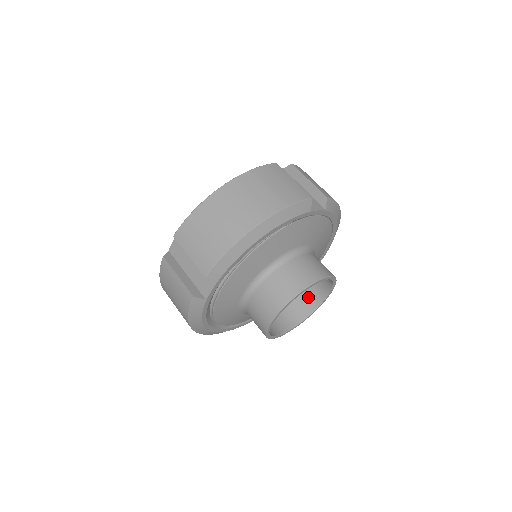
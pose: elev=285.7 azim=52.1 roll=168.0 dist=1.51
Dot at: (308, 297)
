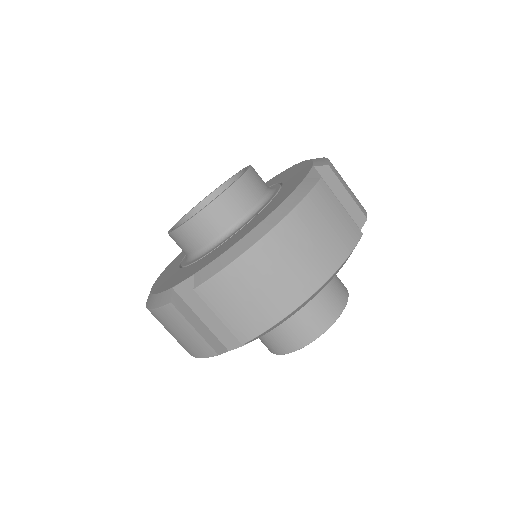
Dot at: occluded
